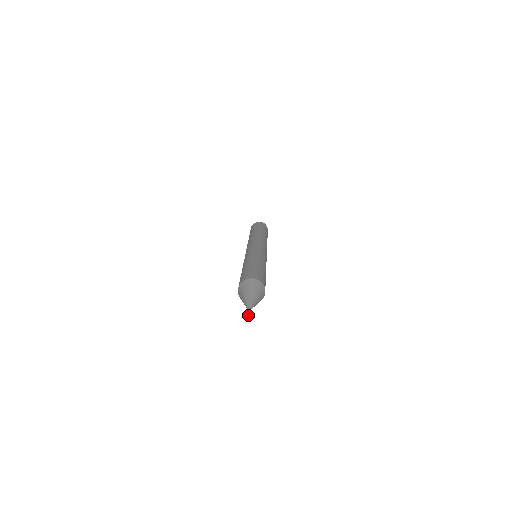
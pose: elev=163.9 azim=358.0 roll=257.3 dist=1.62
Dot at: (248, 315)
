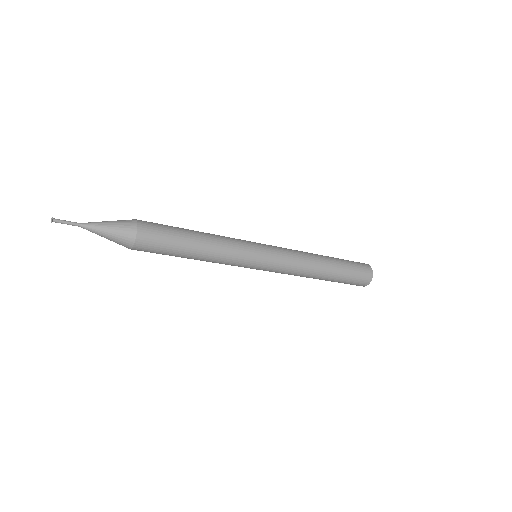
Dot at: occluded
